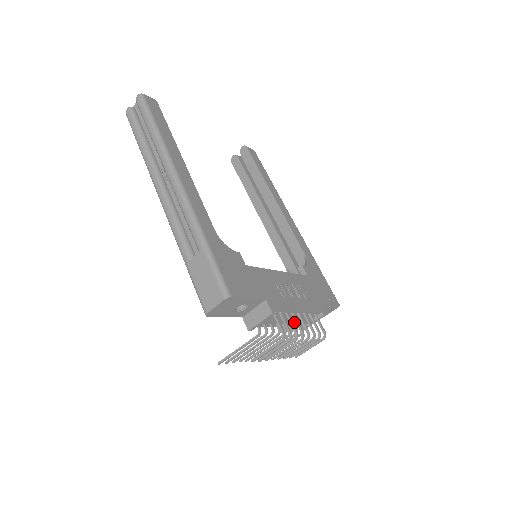
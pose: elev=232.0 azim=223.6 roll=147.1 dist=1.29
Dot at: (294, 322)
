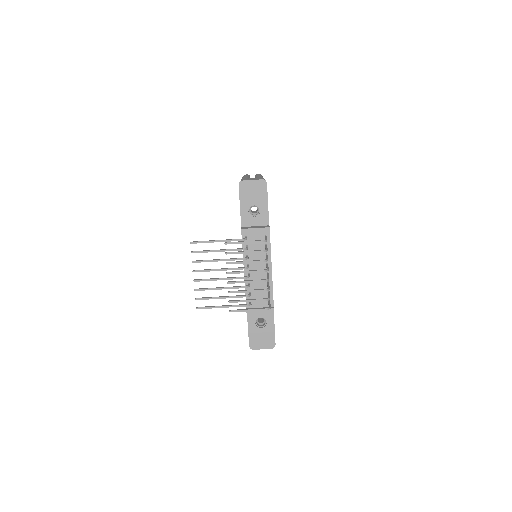
Dot at: (259, 277)
